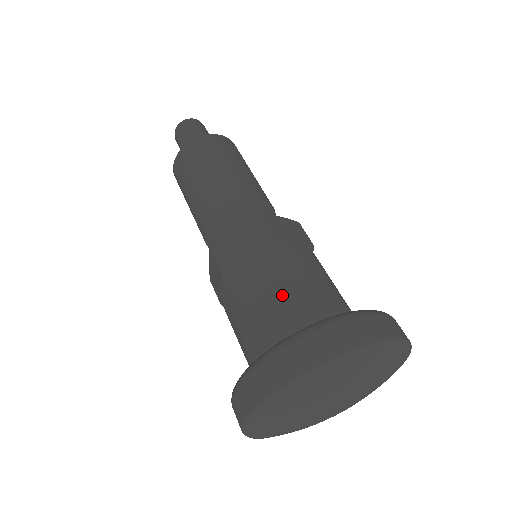
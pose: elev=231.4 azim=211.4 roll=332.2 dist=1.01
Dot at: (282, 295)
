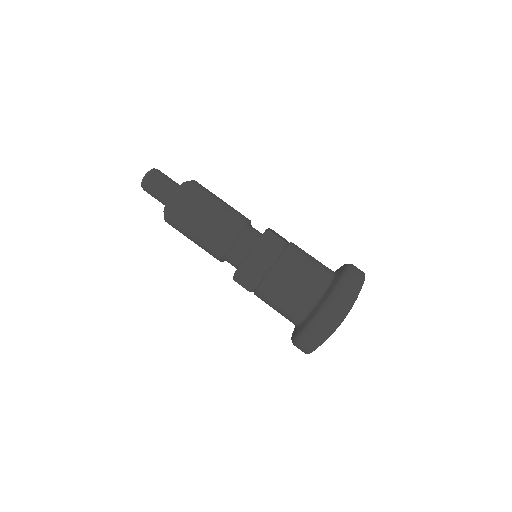
Dot at: (289, 298)
